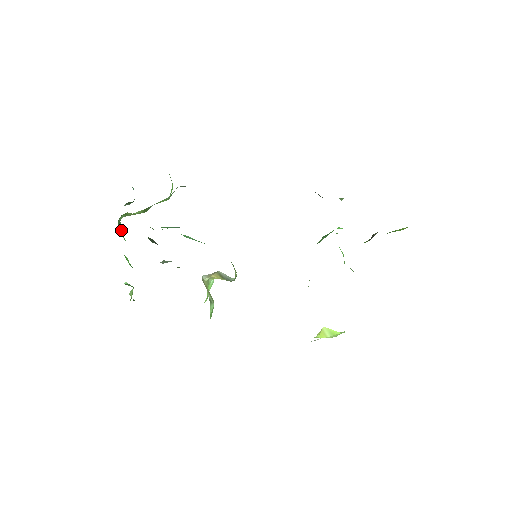
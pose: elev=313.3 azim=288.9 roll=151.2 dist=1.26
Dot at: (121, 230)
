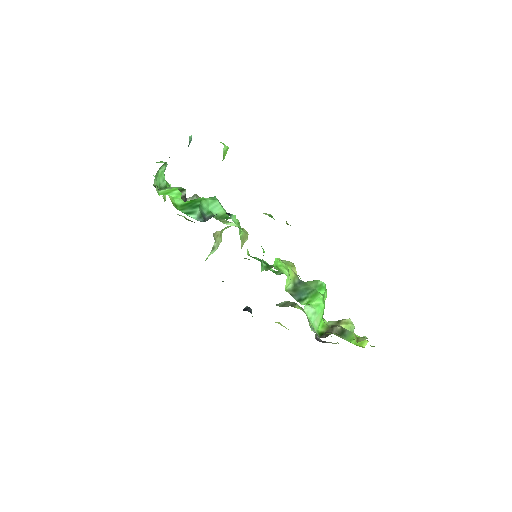
Dot at: (164, 169)
